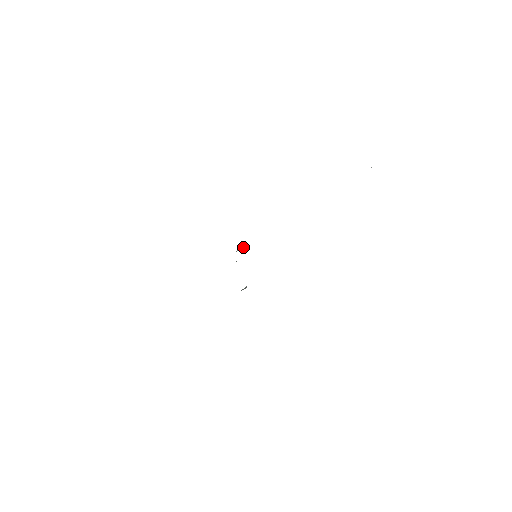
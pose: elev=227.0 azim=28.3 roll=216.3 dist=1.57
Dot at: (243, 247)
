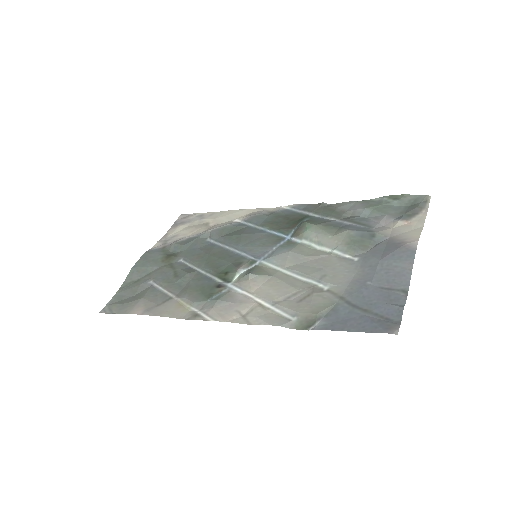
Dot at: (259, 275)
